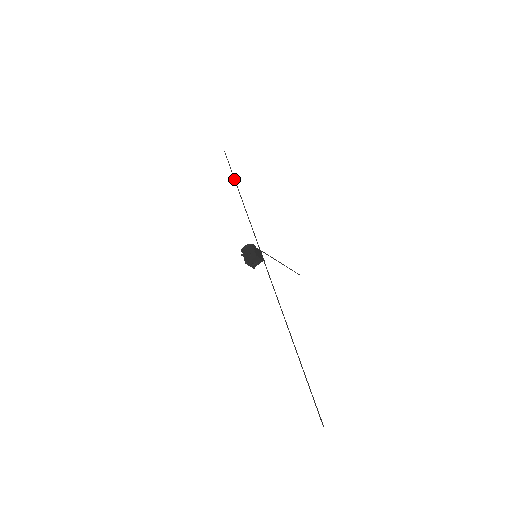
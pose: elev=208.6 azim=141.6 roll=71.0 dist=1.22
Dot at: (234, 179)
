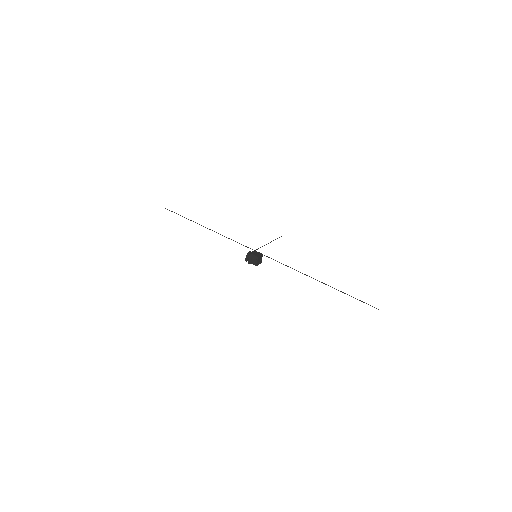
Dot at: occluded
